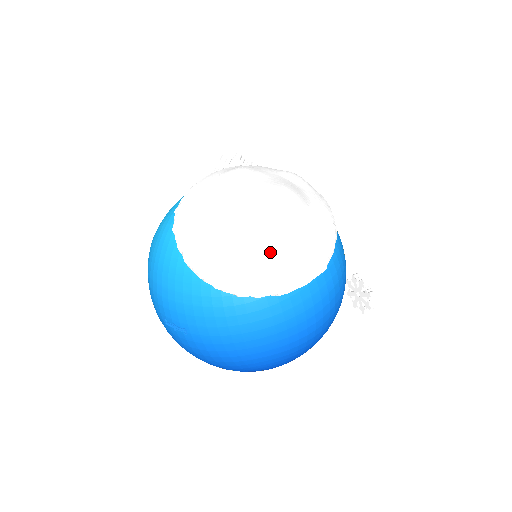
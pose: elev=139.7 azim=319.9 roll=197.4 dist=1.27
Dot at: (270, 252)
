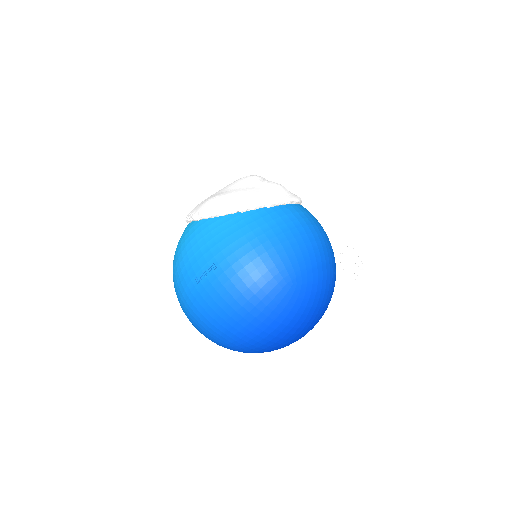
Dot at: (254, 188)
